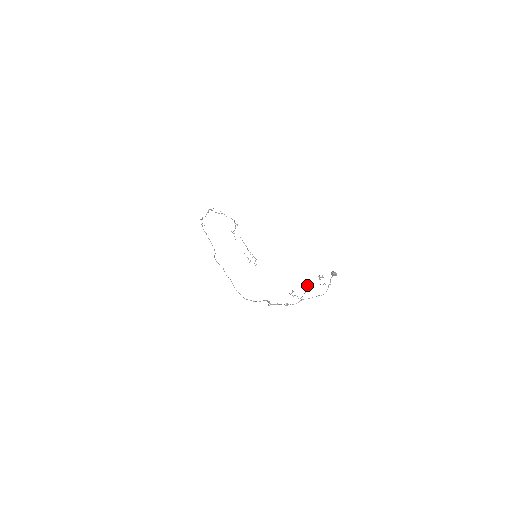
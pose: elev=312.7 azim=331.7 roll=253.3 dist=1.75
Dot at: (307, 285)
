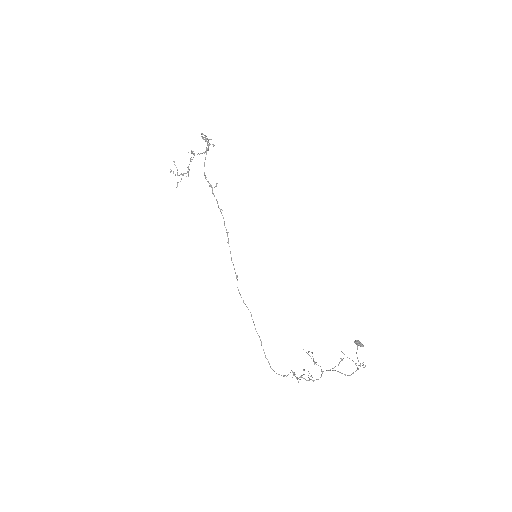
Dot at: occluded
